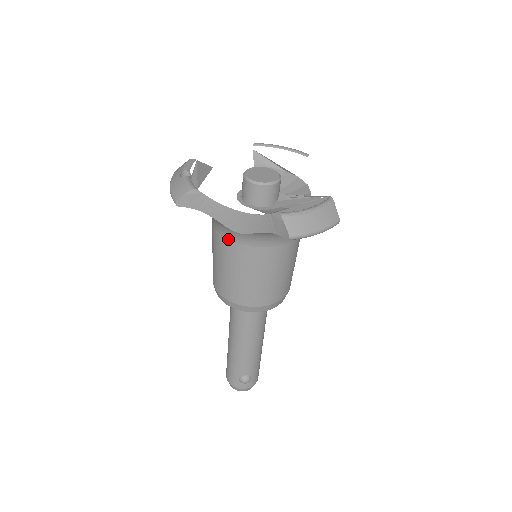
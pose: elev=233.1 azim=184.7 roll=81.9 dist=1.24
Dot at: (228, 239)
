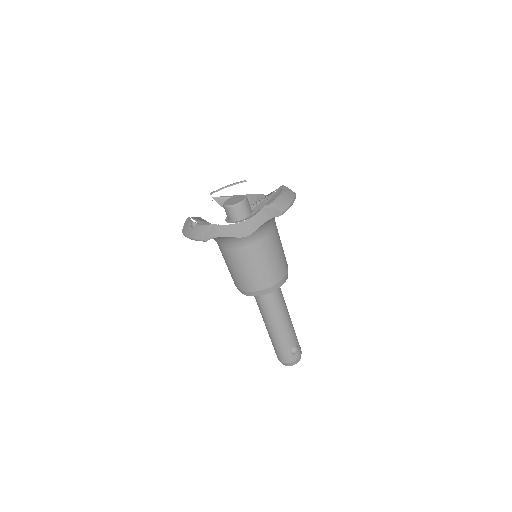
Dot at: (241, 247)
